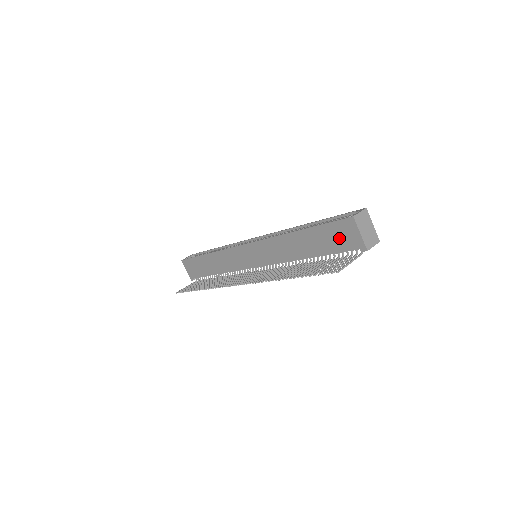
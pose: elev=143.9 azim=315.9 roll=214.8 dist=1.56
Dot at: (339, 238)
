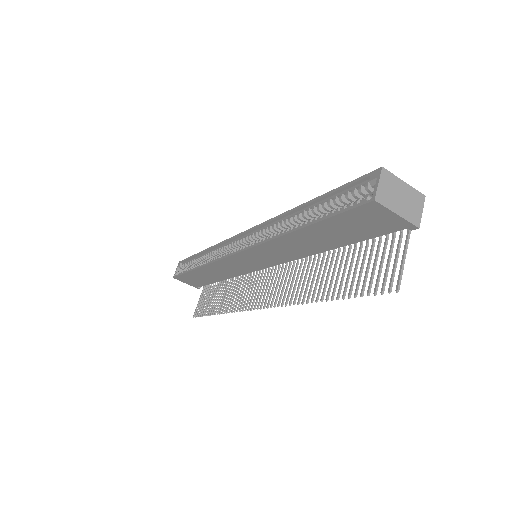
Dot at: (364, 225)
